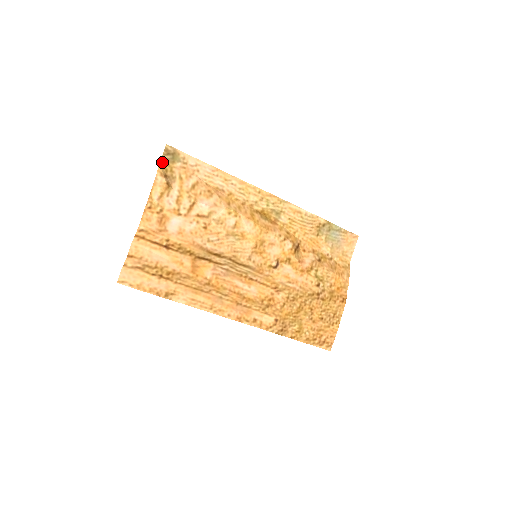
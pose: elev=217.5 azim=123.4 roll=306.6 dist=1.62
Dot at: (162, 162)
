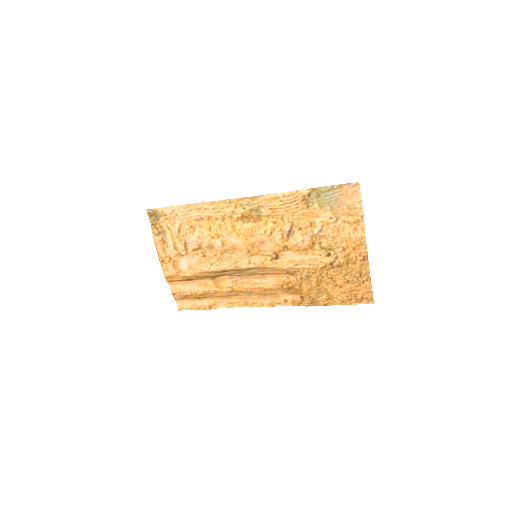
Dot at: (152, 224)
